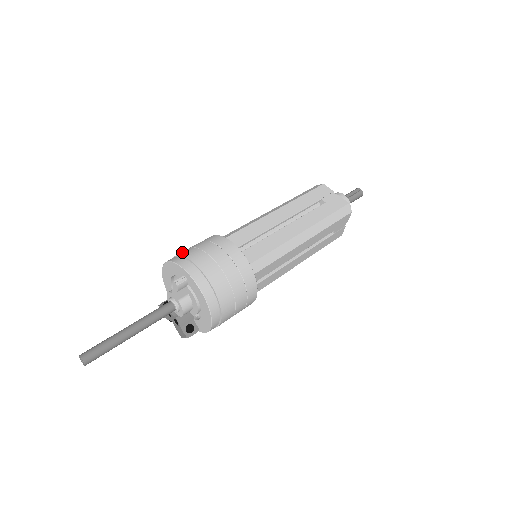
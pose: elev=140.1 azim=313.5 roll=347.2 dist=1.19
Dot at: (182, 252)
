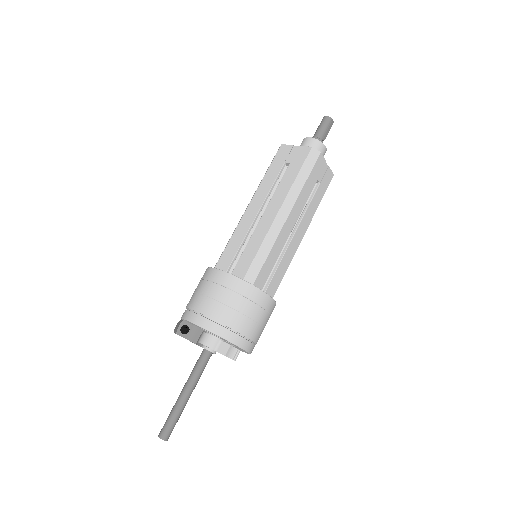
Dot at: (228, 320)
